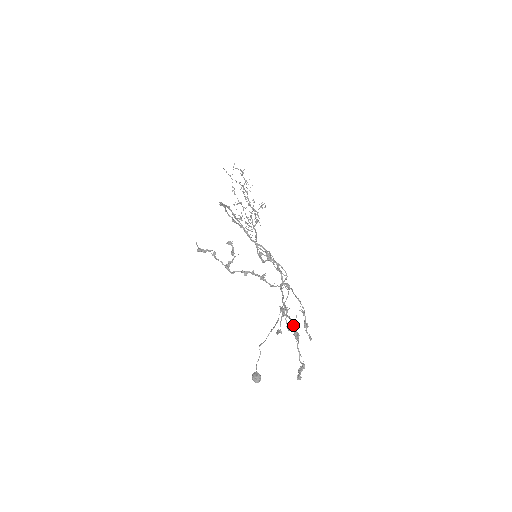
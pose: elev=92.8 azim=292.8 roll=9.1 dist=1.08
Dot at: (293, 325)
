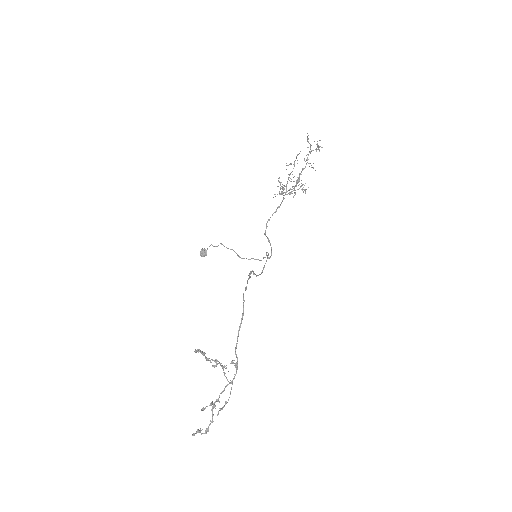
Dot at: (211, 422)
